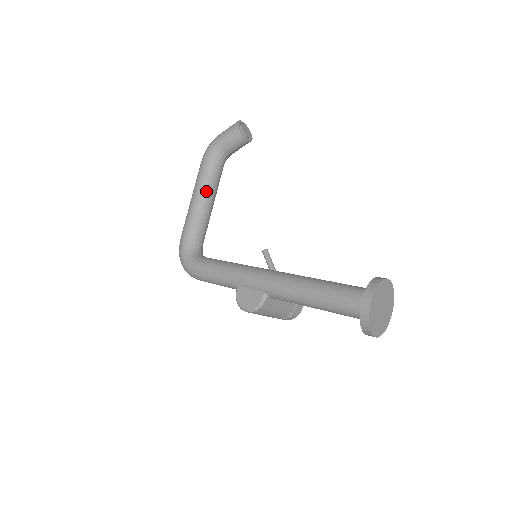
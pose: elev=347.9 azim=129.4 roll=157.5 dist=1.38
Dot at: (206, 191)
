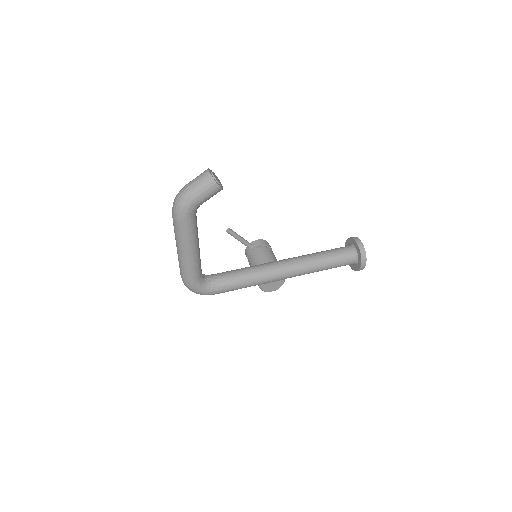
Dot at: (197, 242)
